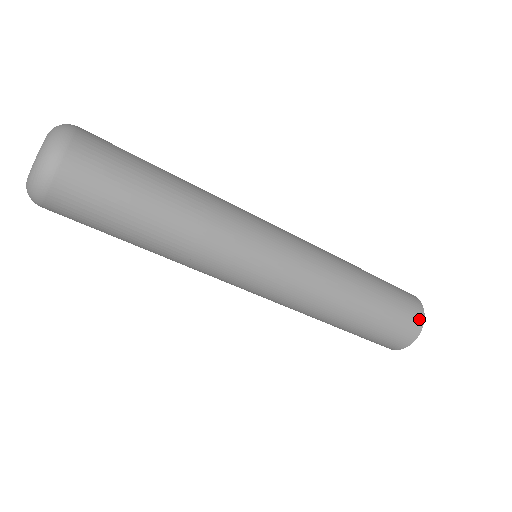
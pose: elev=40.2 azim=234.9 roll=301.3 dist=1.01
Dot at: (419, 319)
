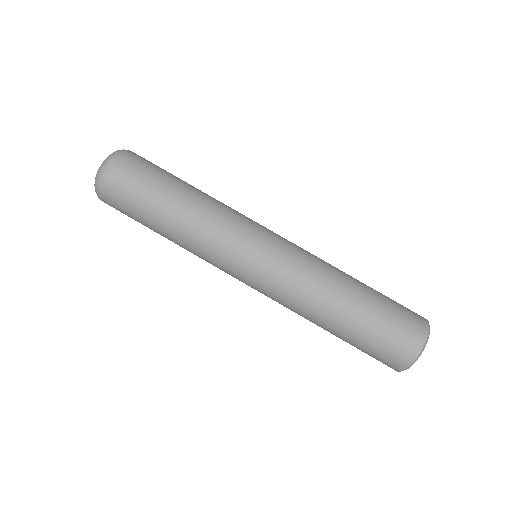
Dot at: (422, 326)
